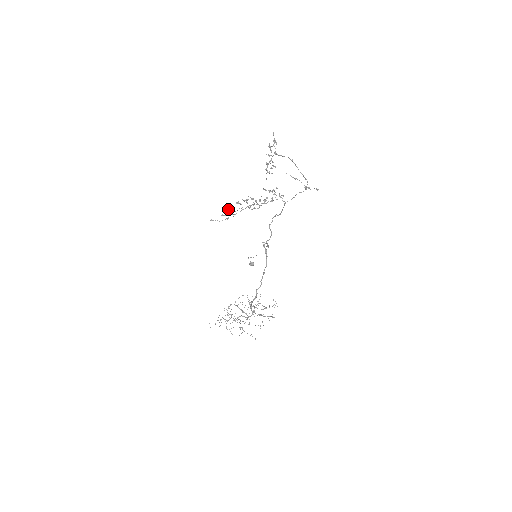
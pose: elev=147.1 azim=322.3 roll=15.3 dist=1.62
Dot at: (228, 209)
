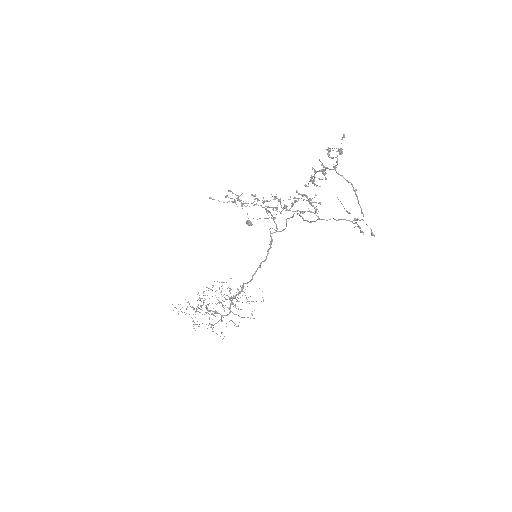
Dot at: (237, 197)
